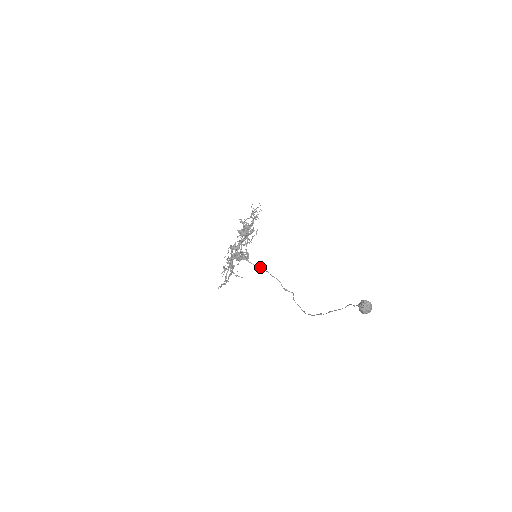
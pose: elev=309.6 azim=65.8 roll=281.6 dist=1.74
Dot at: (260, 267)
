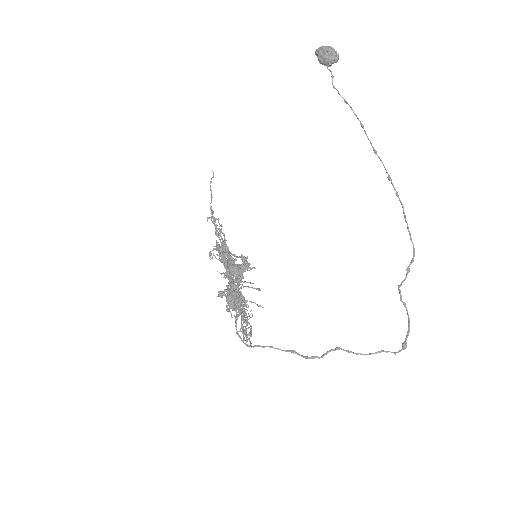
Dot at: (326, 352)
